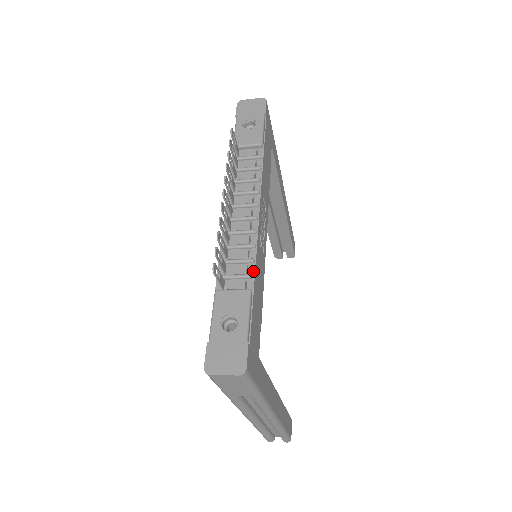
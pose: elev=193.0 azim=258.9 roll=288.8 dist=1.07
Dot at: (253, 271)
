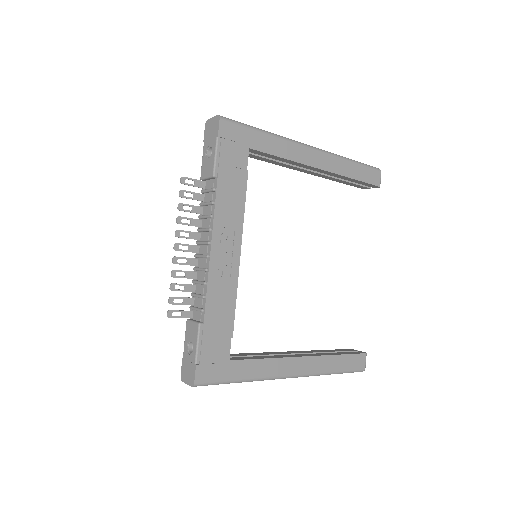
Dot at: (204, 306)
